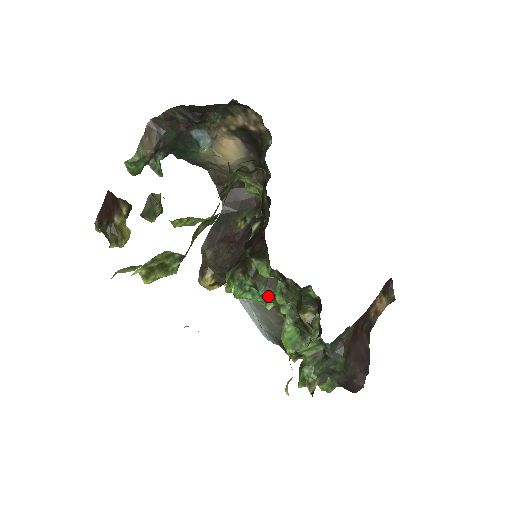
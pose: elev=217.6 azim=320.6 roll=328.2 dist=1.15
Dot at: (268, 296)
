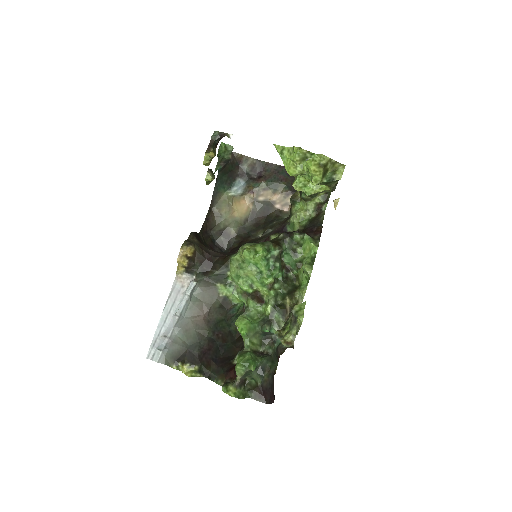
Dot at: (279, 270)
